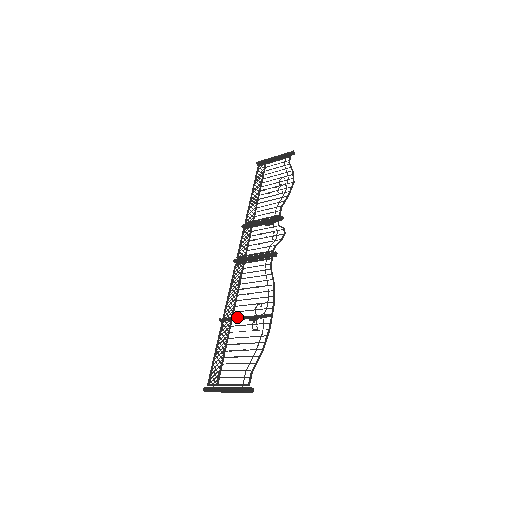
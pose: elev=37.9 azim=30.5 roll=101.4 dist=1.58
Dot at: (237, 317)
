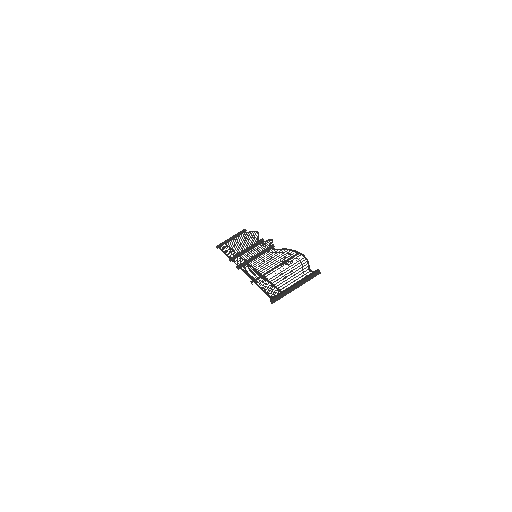
Dot at: (267, 271)
